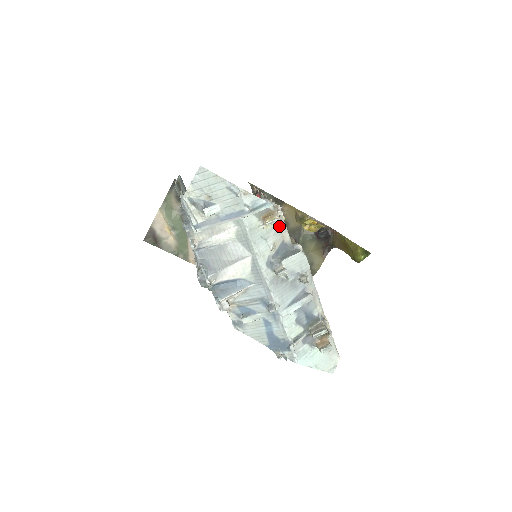
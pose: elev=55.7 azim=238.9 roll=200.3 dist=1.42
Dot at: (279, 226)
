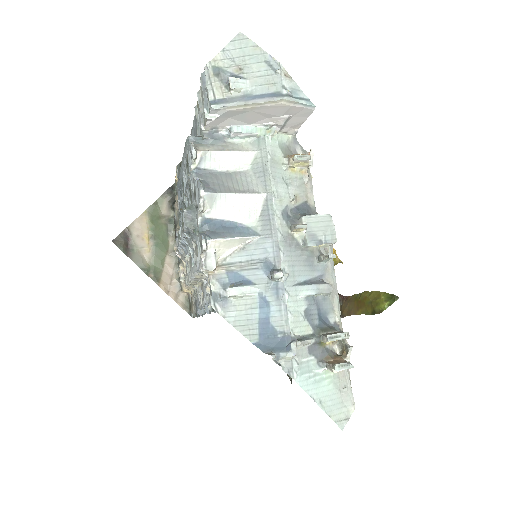
Dot at: (305, 181)
